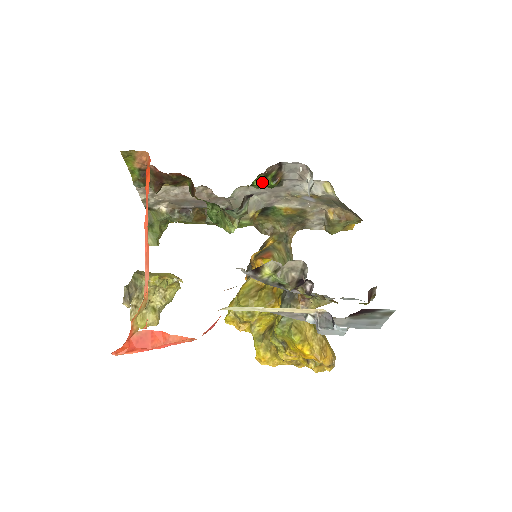
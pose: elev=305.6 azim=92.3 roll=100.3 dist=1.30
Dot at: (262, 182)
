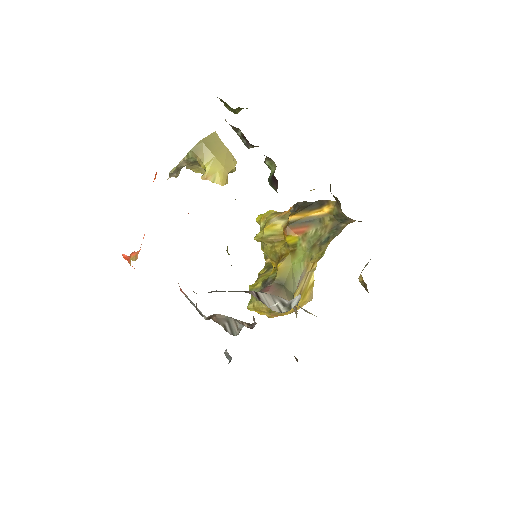
Dot at: occluded
